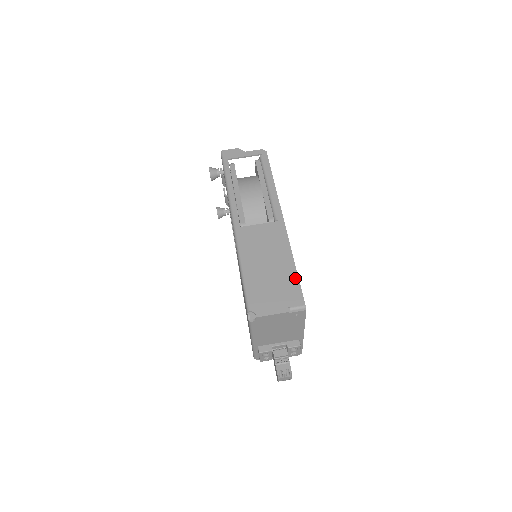
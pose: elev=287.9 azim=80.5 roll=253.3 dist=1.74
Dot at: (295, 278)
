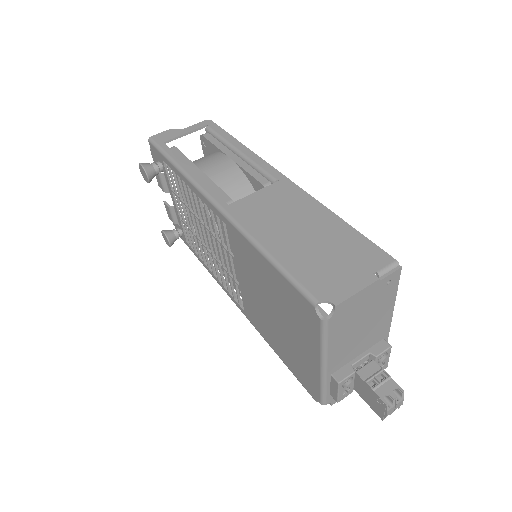
Dot at: (354, 233)
